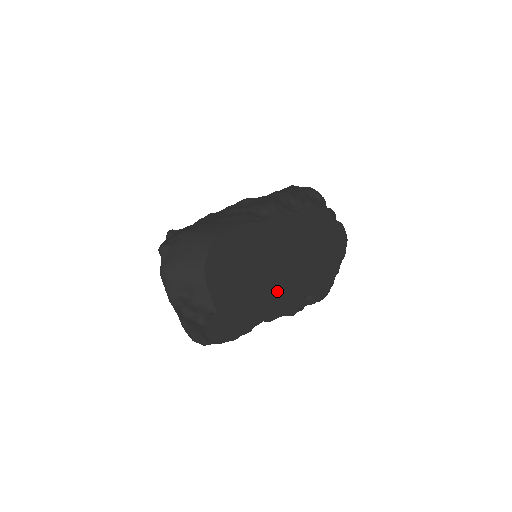
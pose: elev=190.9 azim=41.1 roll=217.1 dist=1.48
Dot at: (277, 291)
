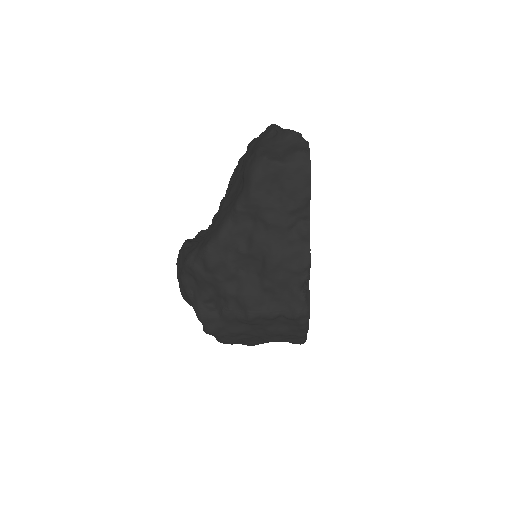
Dot at: occluded
